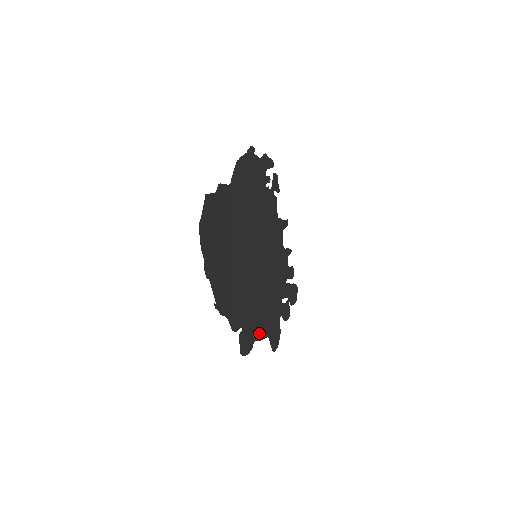
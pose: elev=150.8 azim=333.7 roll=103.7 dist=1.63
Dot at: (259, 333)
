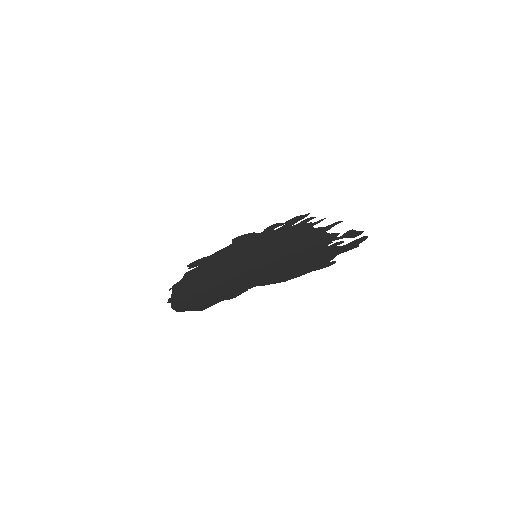
Dot at: (221, 251)
